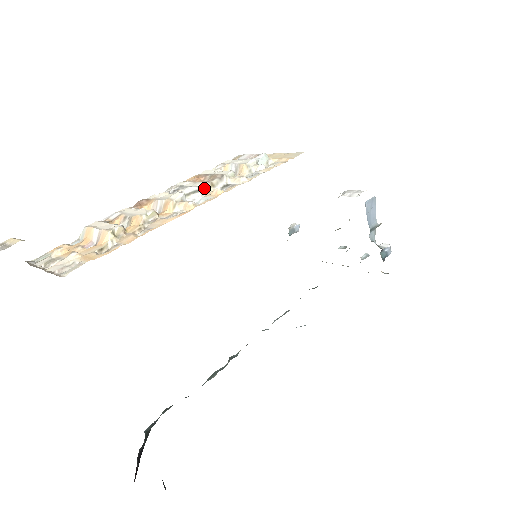
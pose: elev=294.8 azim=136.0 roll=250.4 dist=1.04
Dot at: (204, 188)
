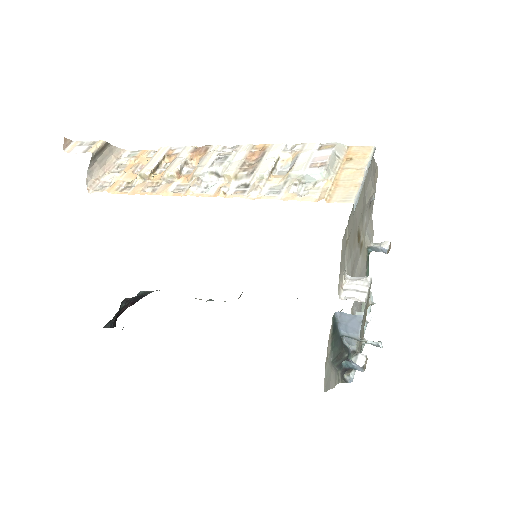
Dot at: (227, 176)
